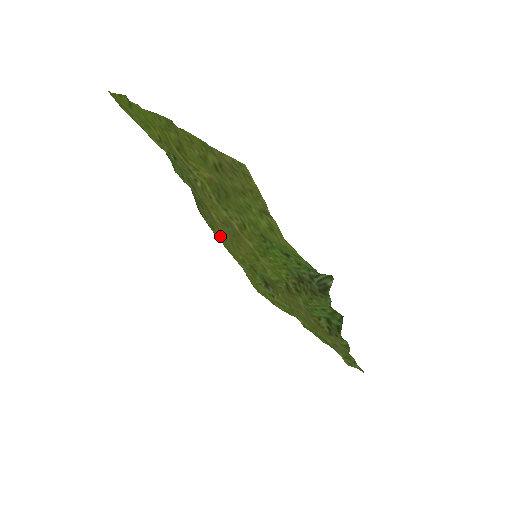
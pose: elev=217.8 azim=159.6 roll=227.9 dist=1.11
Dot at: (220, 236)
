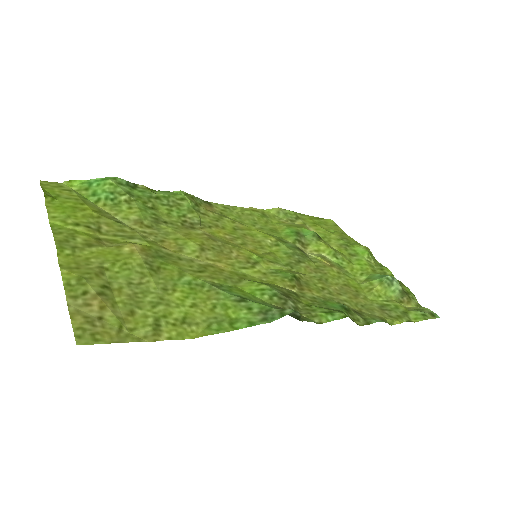
Dot at: (235, 221)
